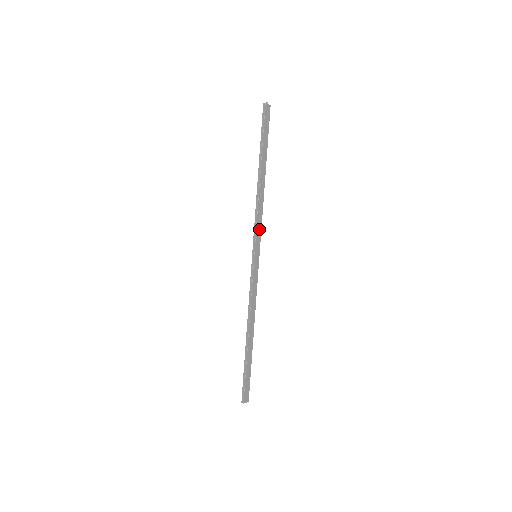
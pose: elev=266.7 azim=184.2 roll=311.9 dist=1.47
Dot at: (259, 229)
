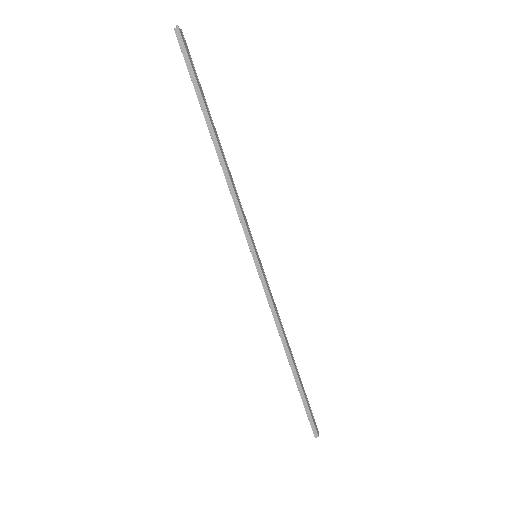
Dot at: (244, 219)
